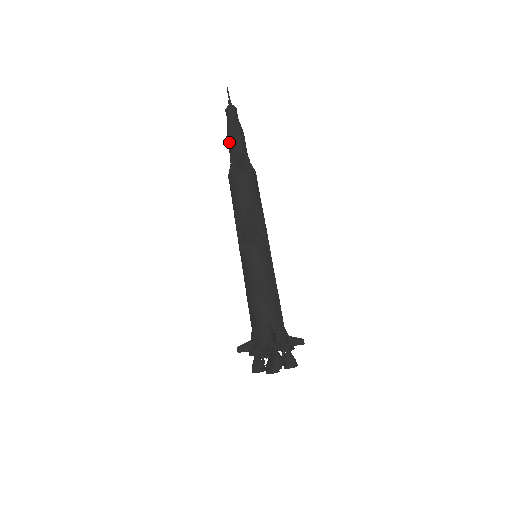
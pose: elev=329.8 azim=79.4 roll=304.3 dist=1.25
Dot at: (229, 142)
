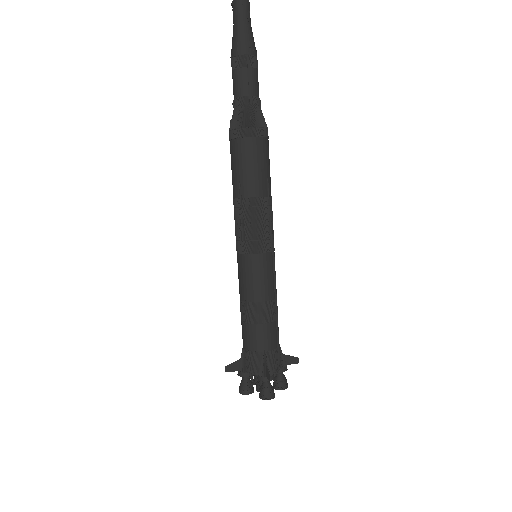
Dot at: (234, 72)
